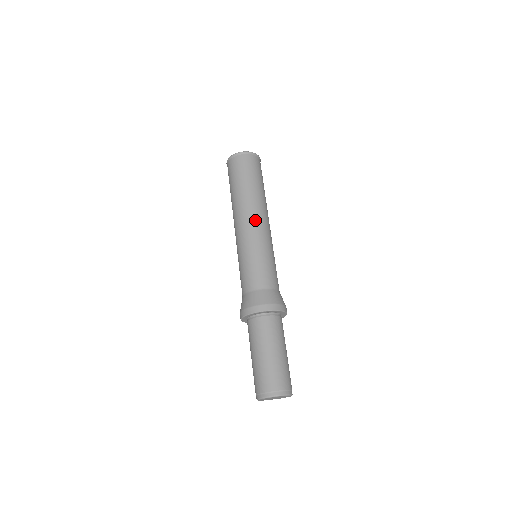
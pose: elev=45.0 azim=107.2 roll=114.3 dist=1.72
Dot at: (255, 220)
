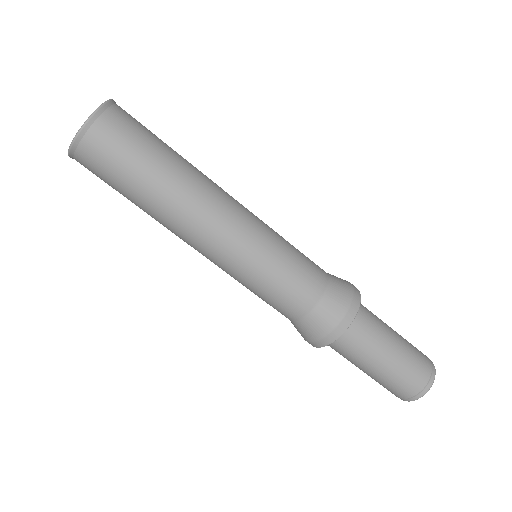
Dot at: (201, 245)
